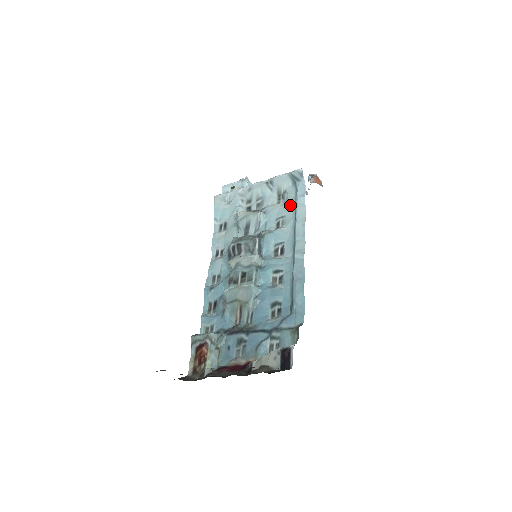
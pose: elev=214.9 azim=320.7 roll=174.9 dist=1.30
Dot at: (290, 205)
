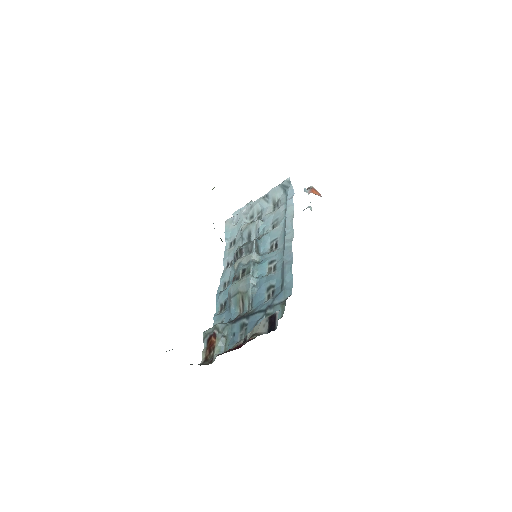
Dot at: (282, 208)
